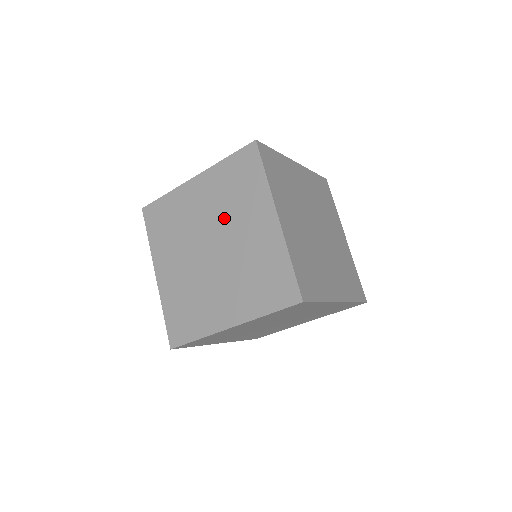
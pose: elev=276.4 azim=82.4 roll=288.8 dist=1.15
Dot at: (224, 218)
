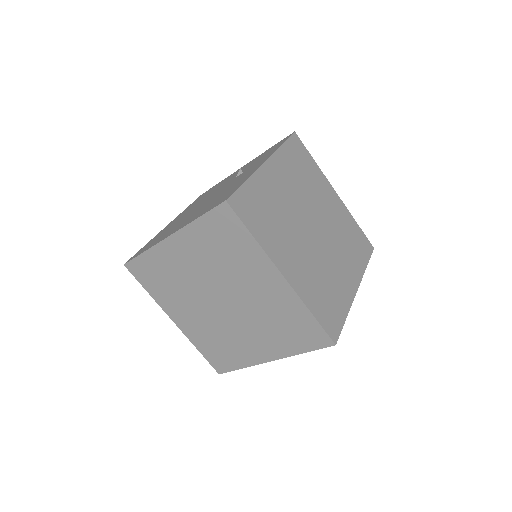
Dot at: (223, 276)
